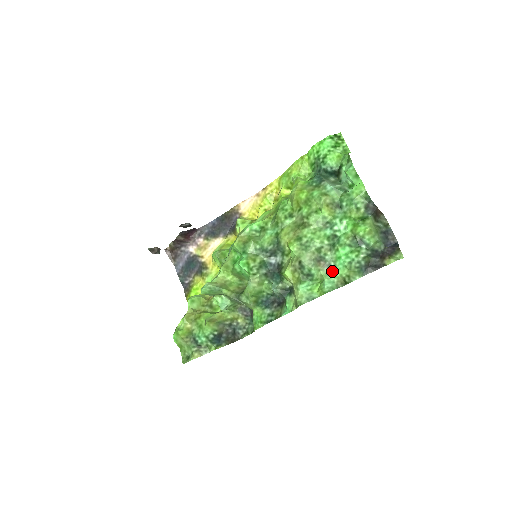
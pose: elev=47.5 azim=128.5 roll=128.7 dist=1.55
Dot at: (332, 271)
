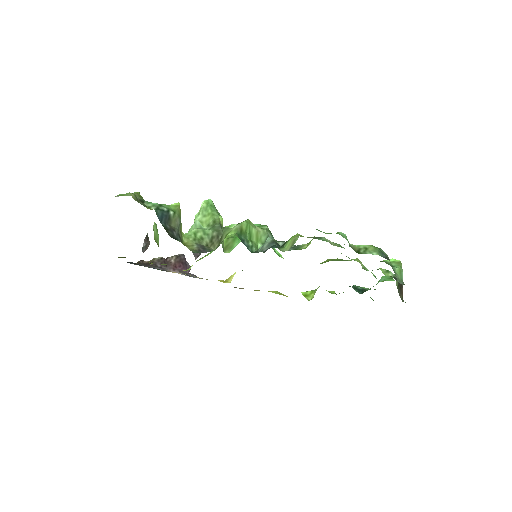
Dot at: occluded
